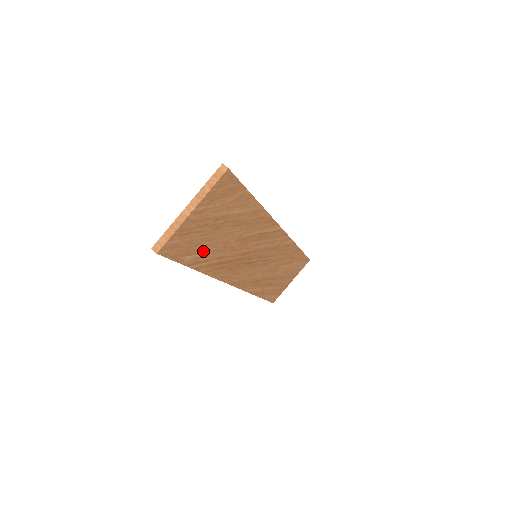
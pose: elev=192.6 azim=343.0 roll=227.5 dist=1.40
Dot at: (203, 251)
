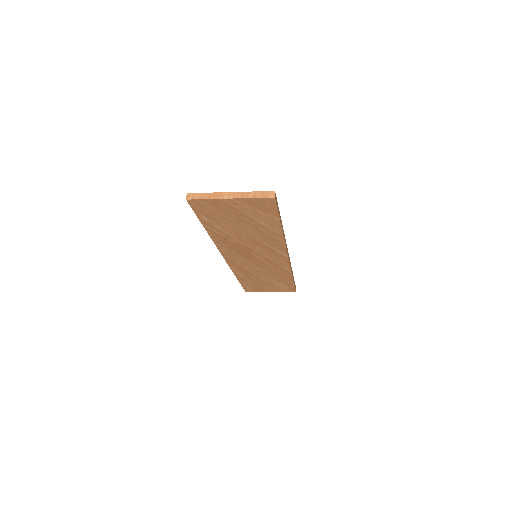
Dot at: (219, 223)
